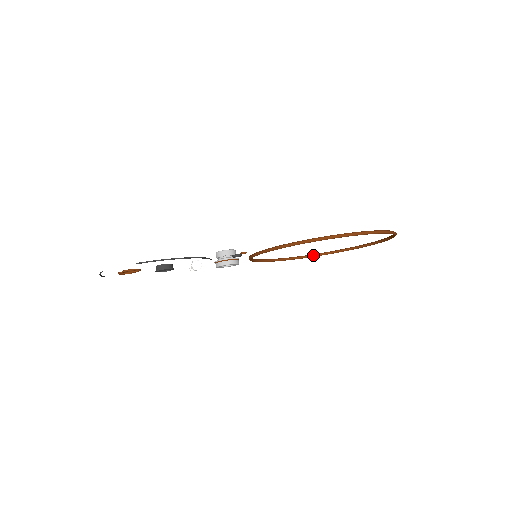
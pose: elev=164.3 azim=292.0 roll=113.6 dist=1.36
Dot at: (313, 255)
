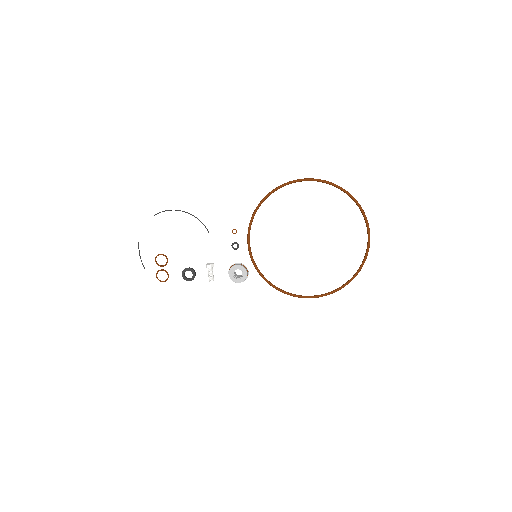
Dot at: (332, 291)
